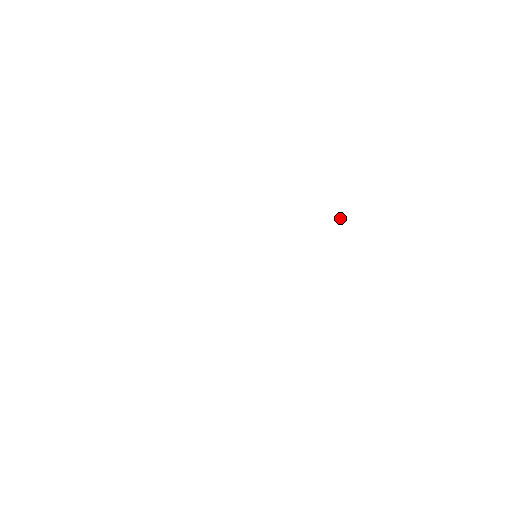
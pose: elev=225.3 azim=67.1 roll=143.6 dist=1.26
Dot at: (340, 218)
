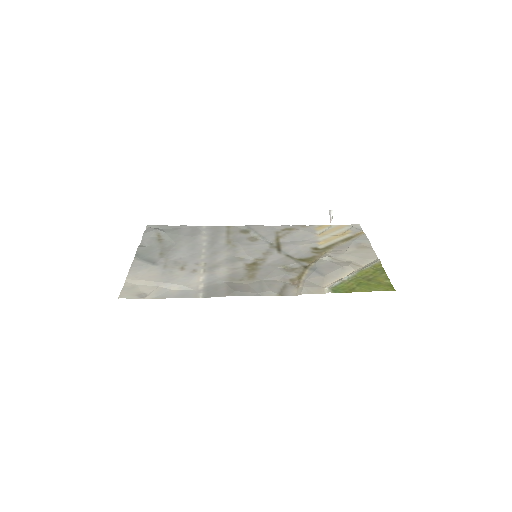
Dot at: (330, 220)
